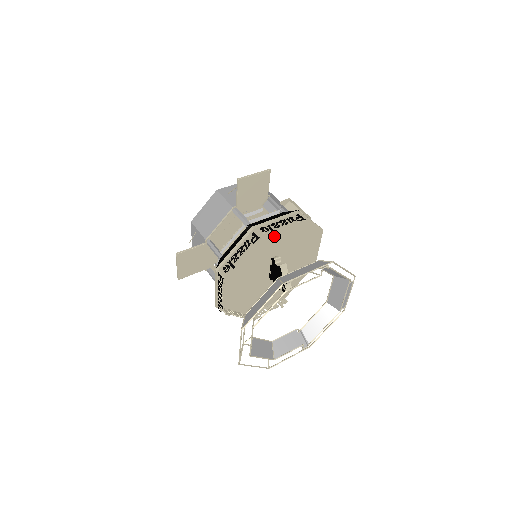
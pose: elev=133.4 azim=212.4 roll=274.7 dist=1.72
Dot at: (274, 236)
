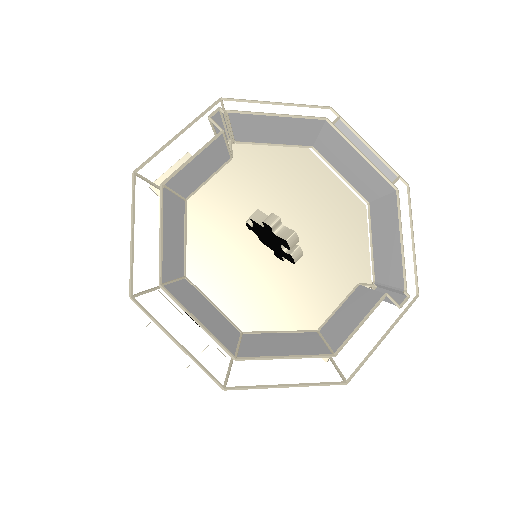
Dot at: (215, 194)
